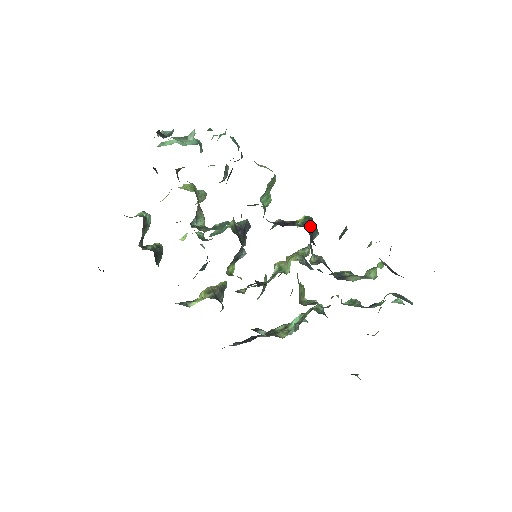
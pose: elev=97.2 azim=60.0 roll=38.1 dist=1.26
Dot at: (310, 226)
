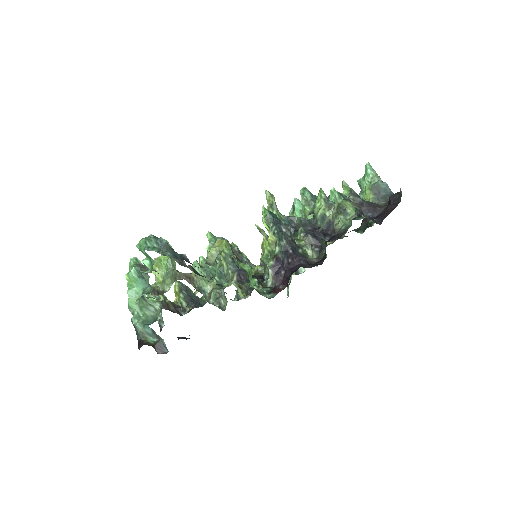
Dot at: (282, 235)
